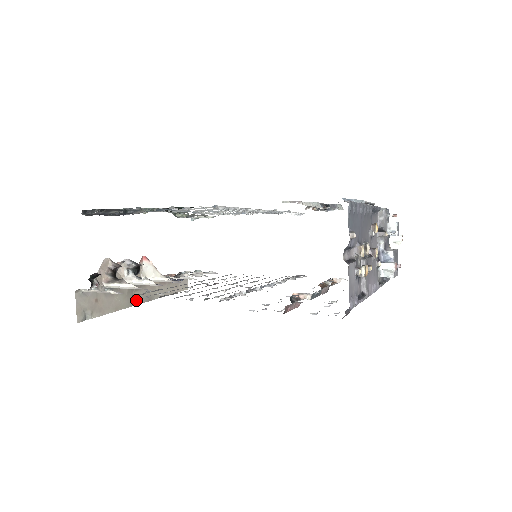
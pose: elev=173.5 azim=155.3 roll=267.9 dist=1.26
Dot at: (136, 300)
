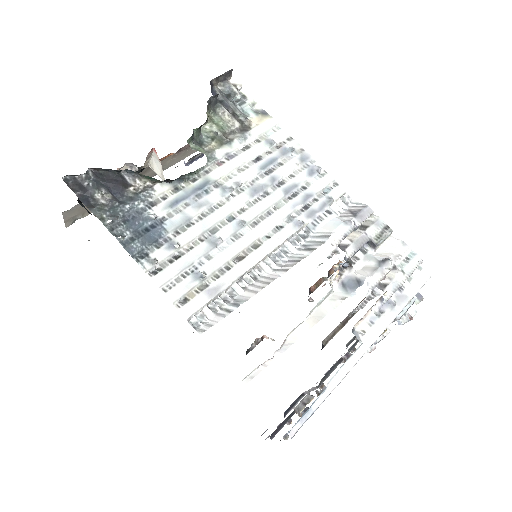
Dot at: occluded
